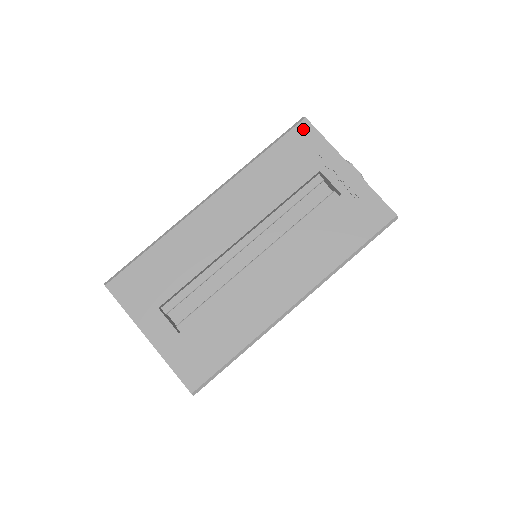
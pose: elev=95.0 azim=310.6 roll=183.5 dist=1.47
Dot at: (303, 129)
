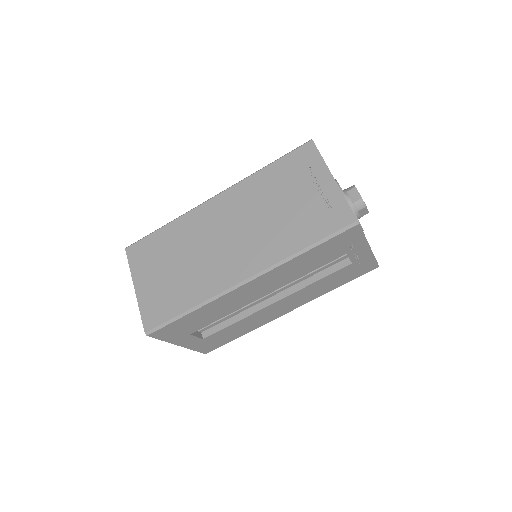
Dot at: (352, 232)
